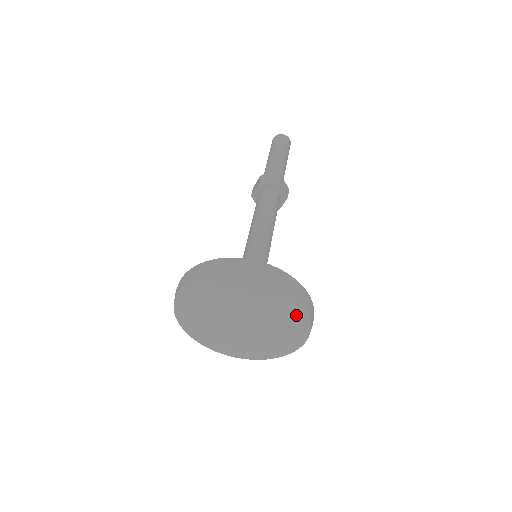
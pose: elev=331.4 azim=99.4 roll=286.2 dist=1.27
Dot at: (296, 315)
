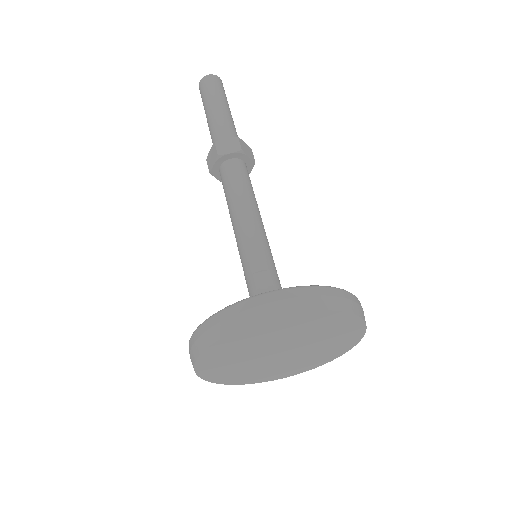
Dot at: (350, 327)
